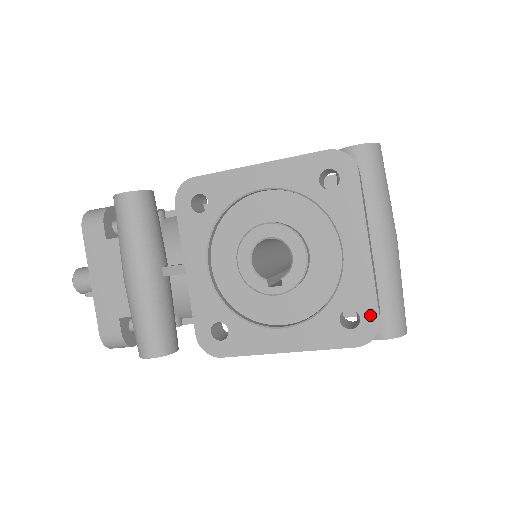
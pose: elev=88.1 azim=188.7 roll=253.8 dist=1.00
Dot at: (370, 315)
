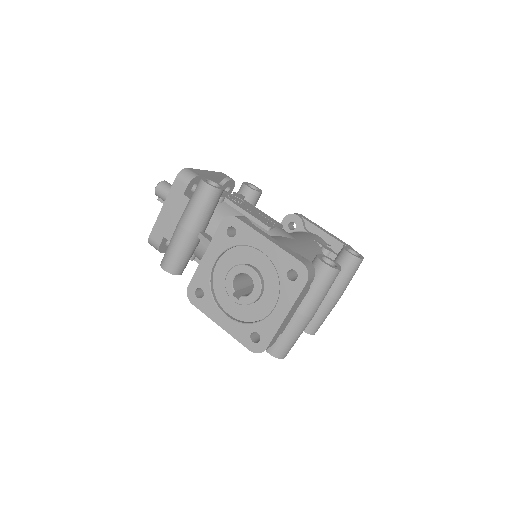
Dot at: (264, 343)
